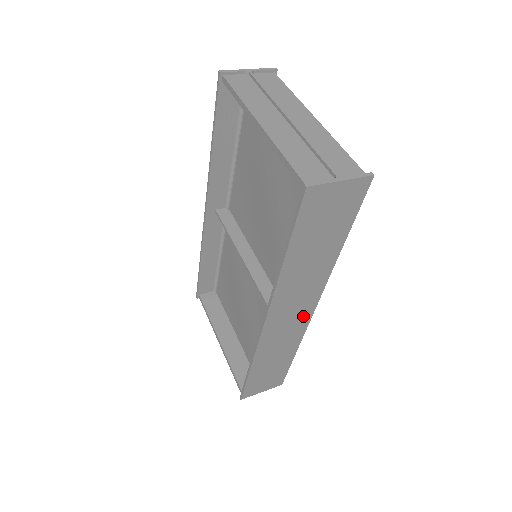
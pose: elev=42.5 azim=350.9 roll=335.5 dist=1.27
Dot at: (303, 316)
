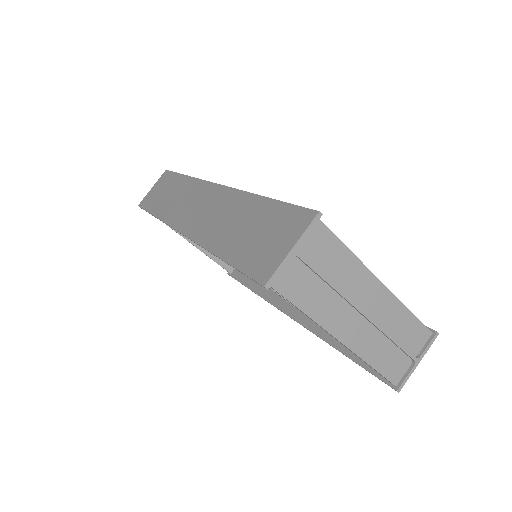
Dot at: occluded
